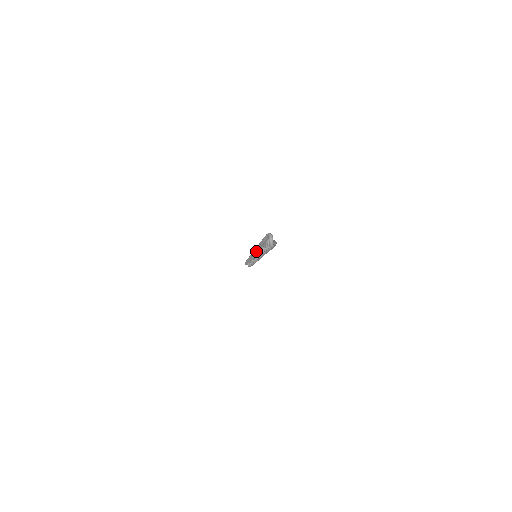
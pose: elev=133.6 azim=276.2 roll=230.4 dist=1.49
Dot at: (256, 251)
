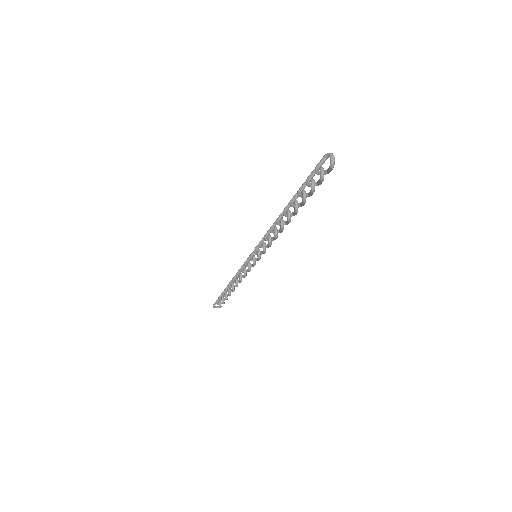
Dot at: (277, 221)
